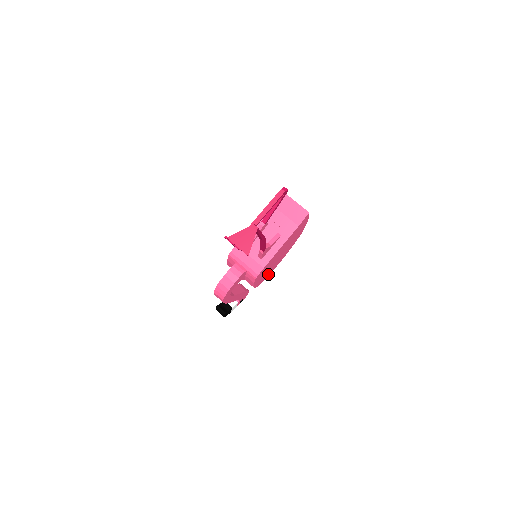
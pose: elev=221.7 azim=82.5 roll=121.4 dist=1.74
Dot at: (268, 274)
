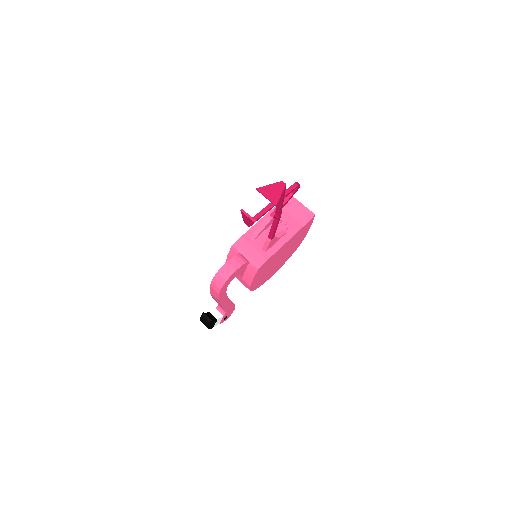
Dot at: (263, 282)
